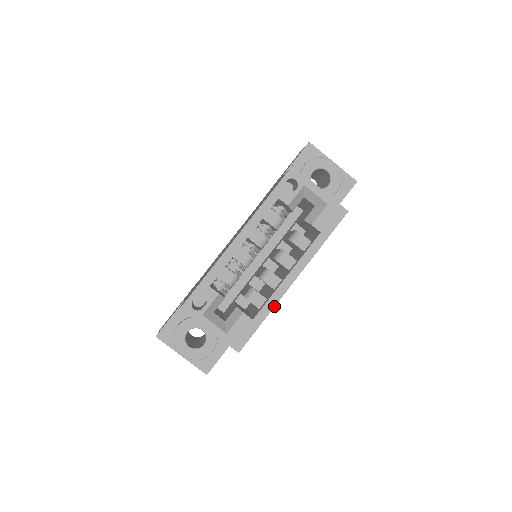
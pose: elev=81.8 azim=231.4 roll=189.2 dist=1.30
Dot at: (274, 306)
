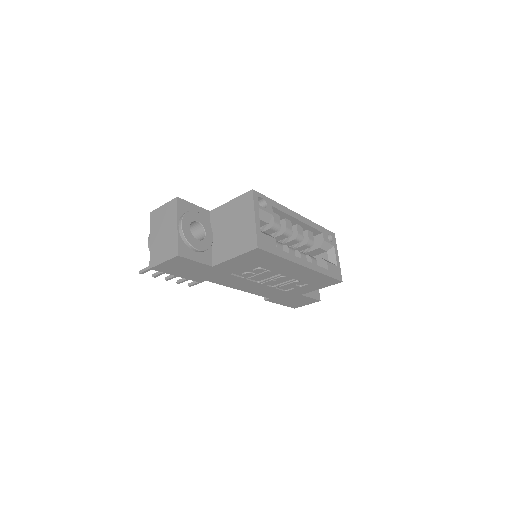
Dot at: (290, 260)
